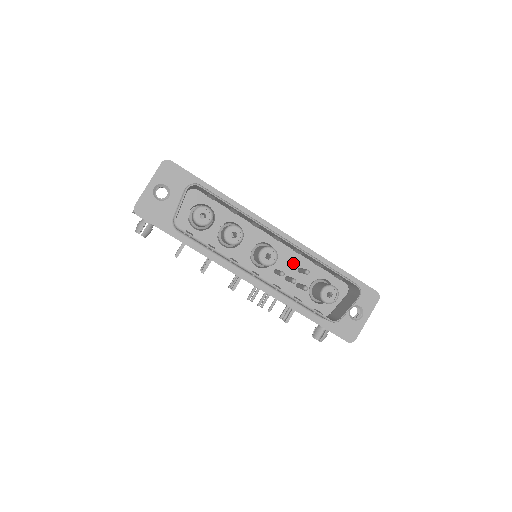
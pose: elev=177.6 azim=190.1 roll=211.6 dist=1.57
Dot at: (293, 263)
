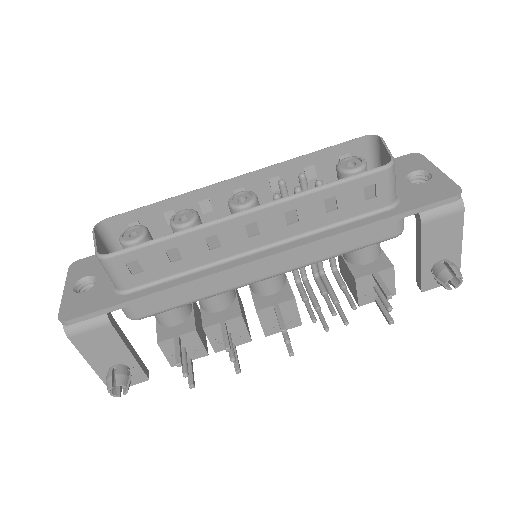
Dot at: occluded
